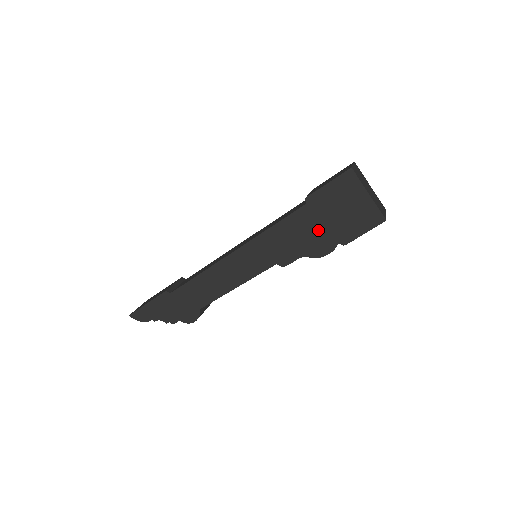
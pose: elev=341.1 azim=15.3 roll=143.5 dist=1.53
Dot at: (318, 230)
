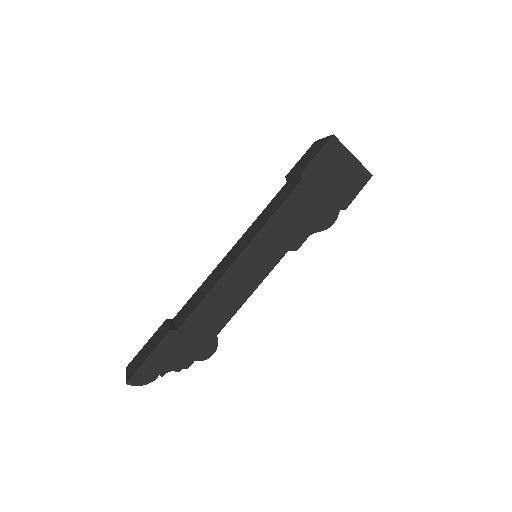
Dot at: (319, 202)
